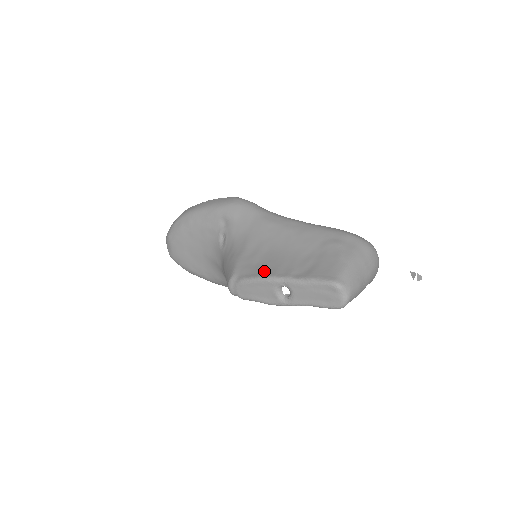
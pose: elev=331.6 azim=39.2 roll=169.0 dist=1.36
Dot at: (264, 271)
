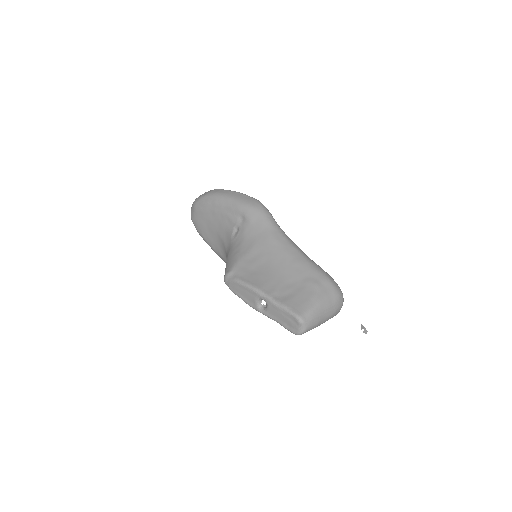
Dot at: (254, 281)
